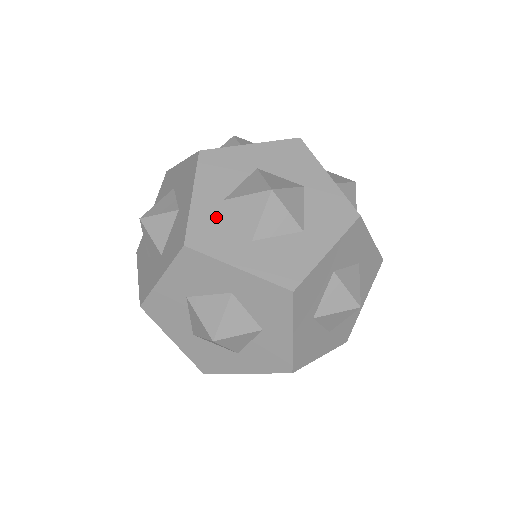
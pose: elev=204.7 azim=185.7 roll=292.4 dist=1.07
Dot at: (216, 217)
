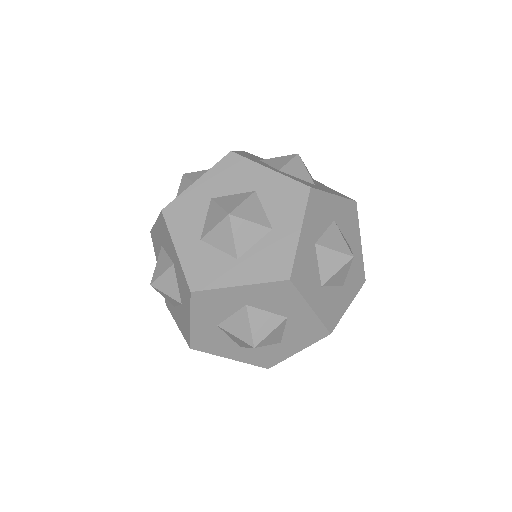
Dot at: (327, 300)
